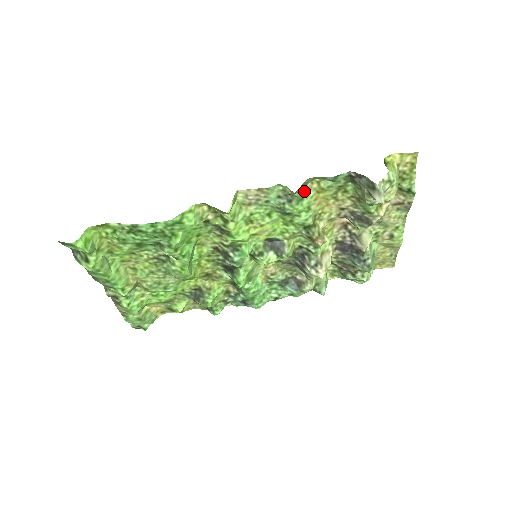
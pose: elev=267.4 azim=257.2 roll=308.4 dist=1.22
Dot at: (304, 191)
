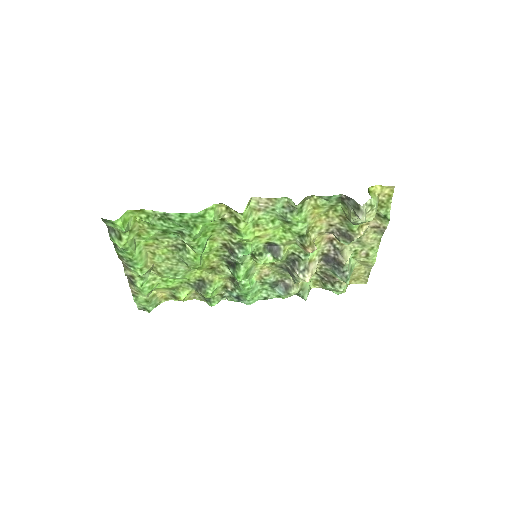
Dot at: (304, 205)
